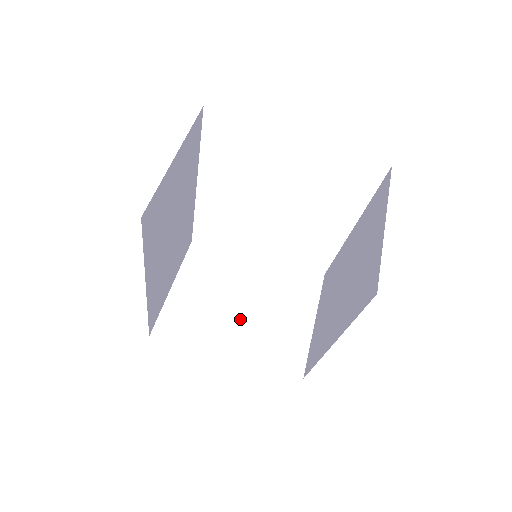
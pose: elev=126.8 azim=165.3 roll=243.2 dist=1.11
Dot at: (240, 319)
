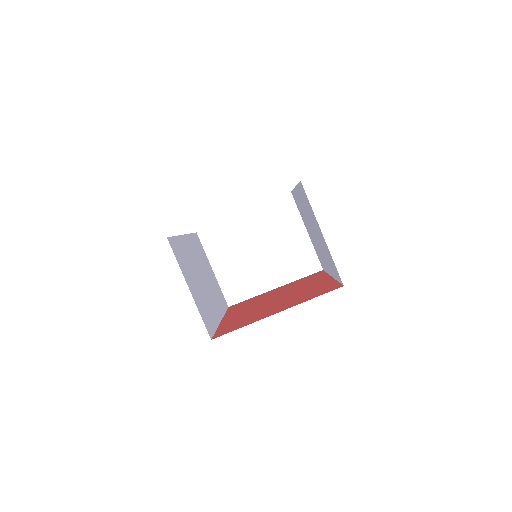
Dot at: (265, 262)
